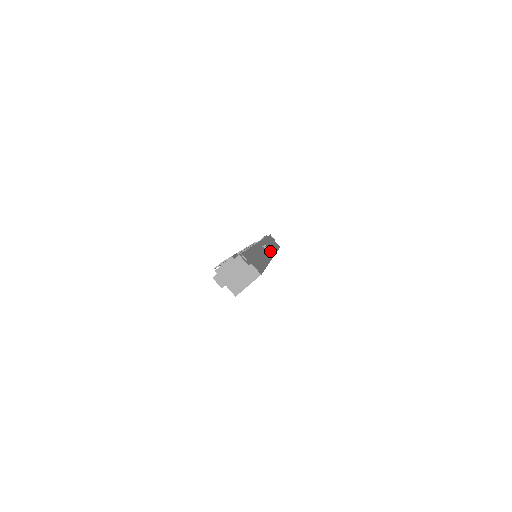
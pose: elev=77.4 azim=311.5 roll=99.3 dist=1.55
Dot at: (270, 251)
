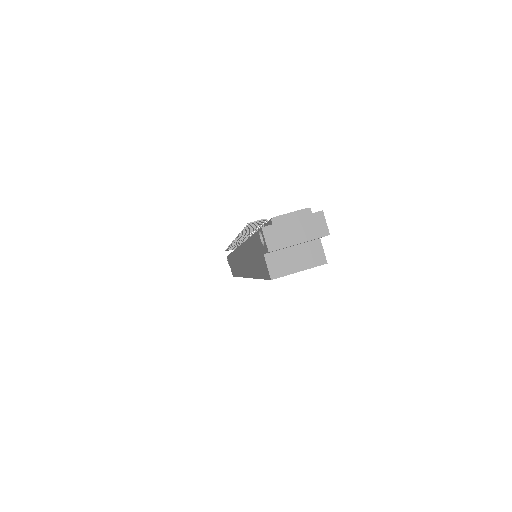
Dot at: occluded
